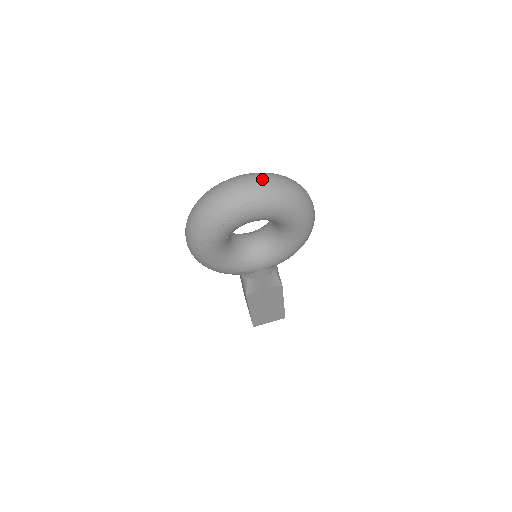
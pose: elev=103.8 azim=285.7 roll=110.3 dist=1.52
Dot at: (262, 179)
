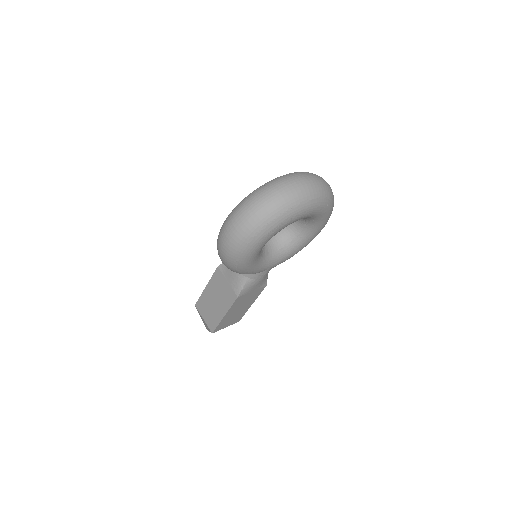
Dot at: (318, 178)
